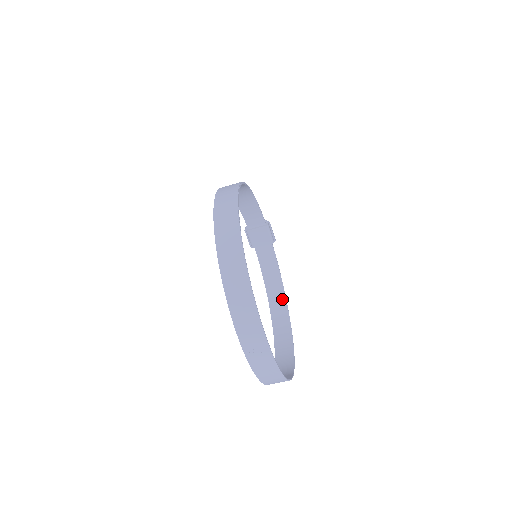
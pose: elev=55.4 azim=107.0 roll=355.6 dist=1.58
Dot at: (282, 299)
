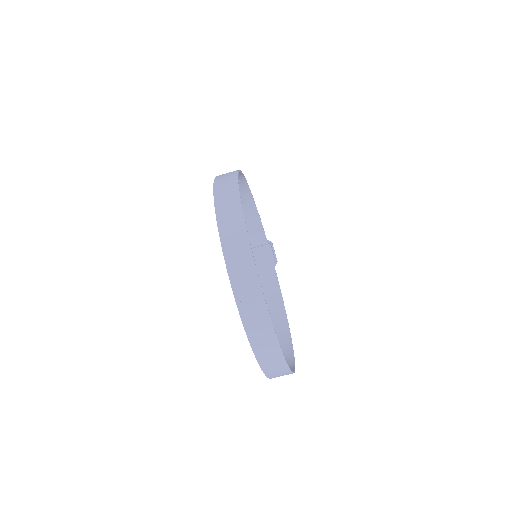
Dot at: (283, 321)
